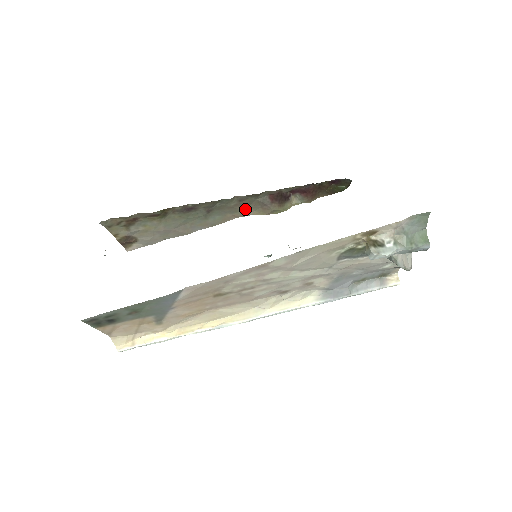
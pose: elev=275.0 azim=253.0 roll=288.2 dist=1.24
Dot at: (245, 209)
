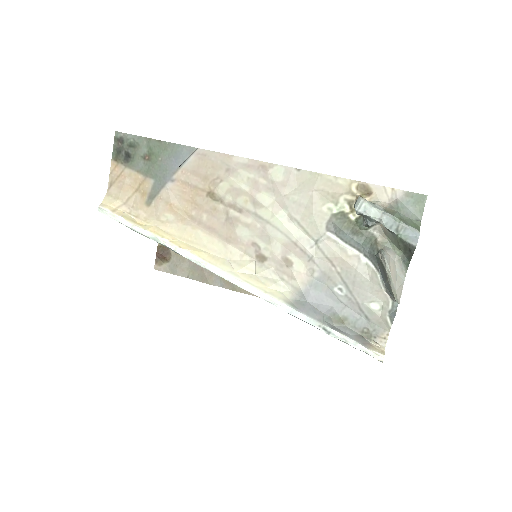
Dot at: occluded
